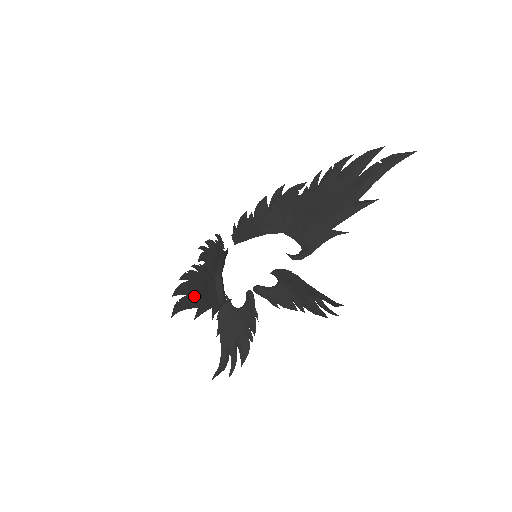
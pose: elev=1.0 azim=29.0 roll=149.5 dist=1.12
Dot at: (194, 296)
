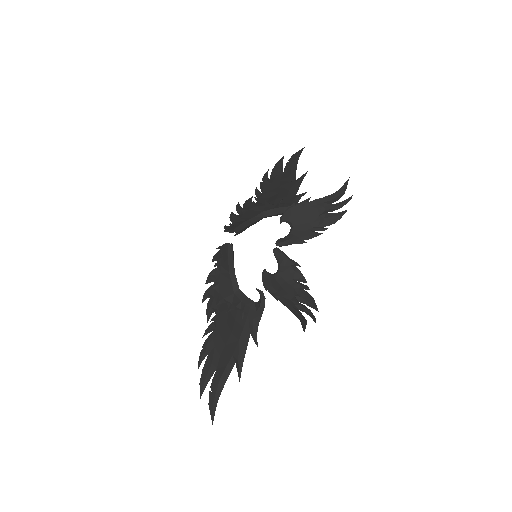
Dot at: (224, 356)
